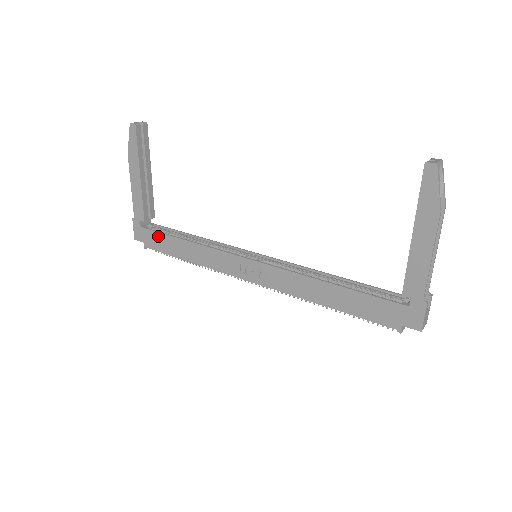
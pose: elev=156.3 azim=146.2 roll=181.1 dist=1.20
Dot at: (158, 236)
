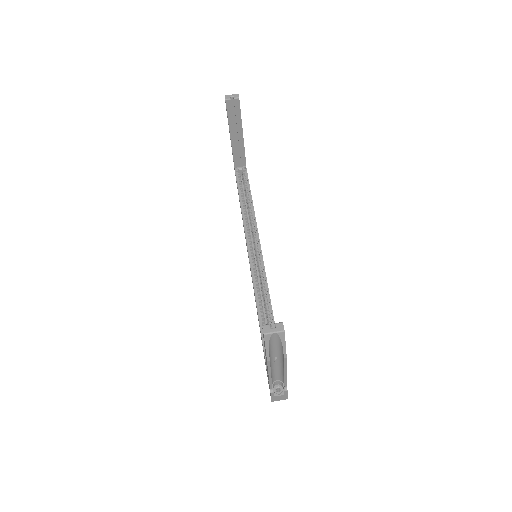
Dot at: (237, 184)
